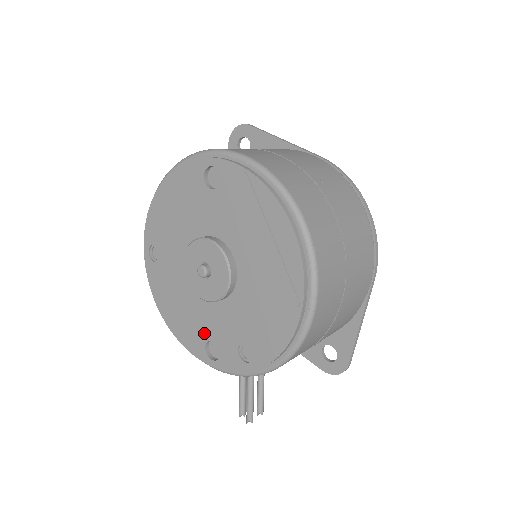
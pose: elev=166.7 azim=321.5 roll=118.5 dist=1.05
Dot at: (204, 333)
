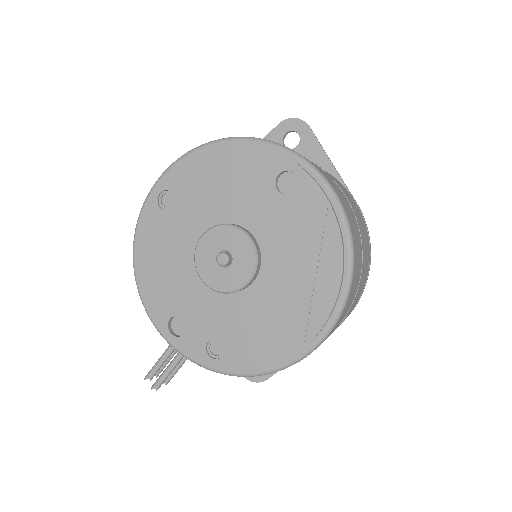
Dot at: (178, 306)
